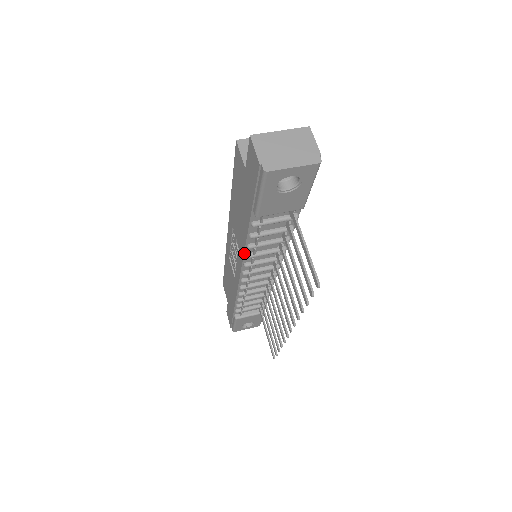
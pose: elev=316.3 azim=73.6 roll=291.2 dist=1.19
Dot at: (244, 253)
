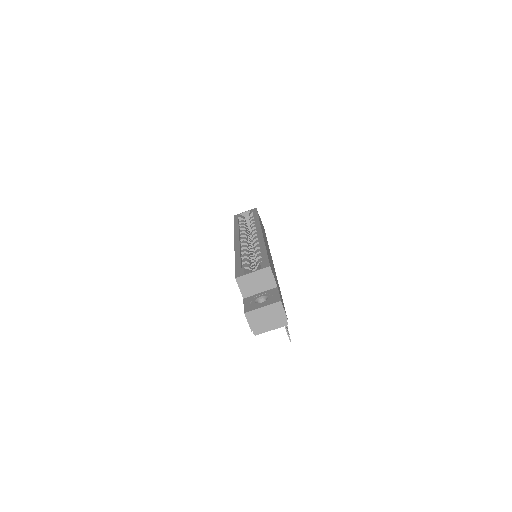
Dot at: occluded
